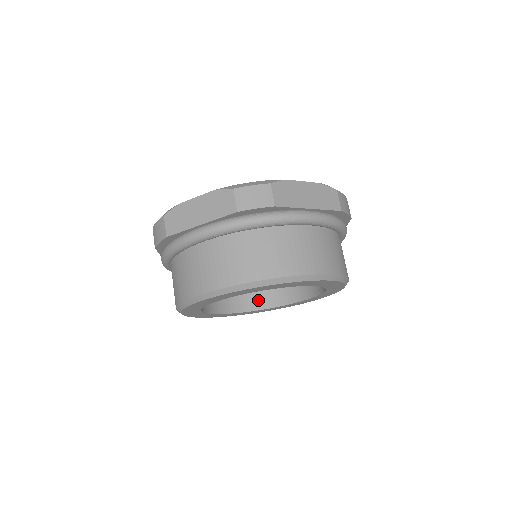
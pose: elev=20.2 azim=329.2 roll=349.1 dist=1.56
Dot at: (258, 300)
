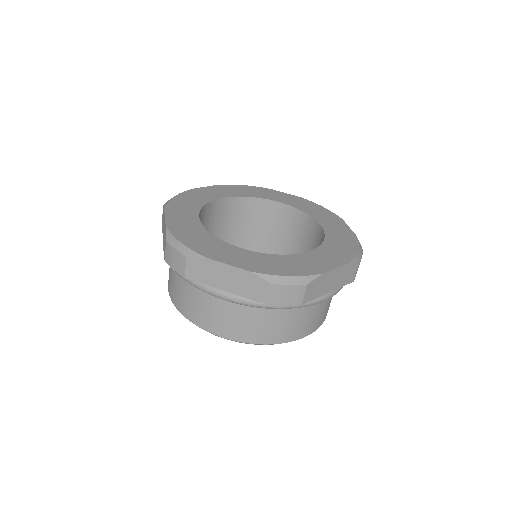
Dot at: occluded
